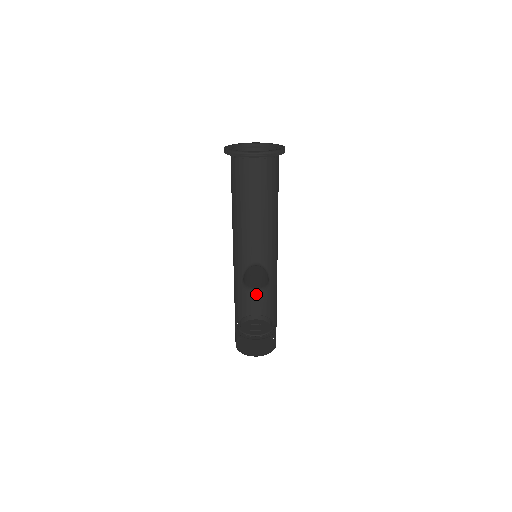
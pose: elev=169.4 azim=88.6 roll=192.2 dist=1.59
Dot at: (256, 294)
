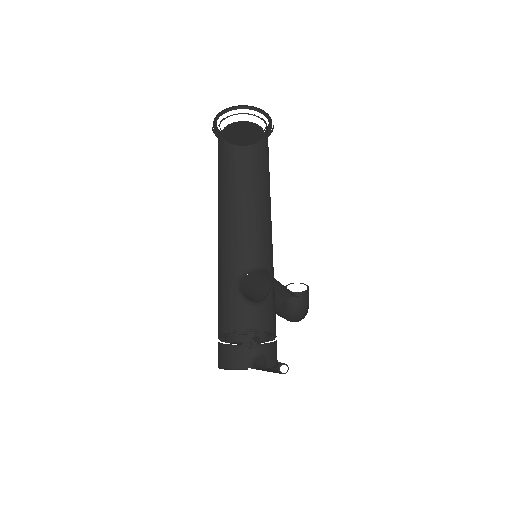
Dot at: (256, 306)
